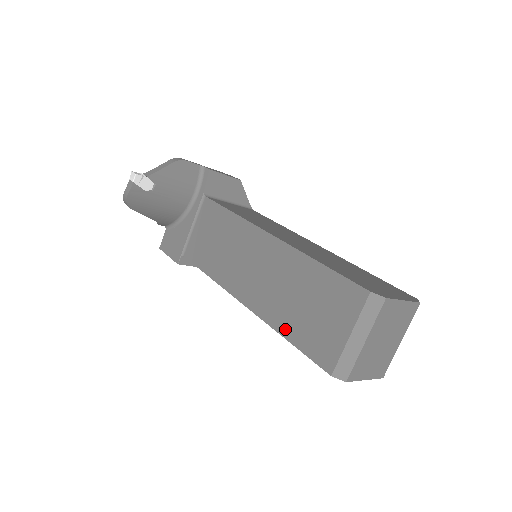
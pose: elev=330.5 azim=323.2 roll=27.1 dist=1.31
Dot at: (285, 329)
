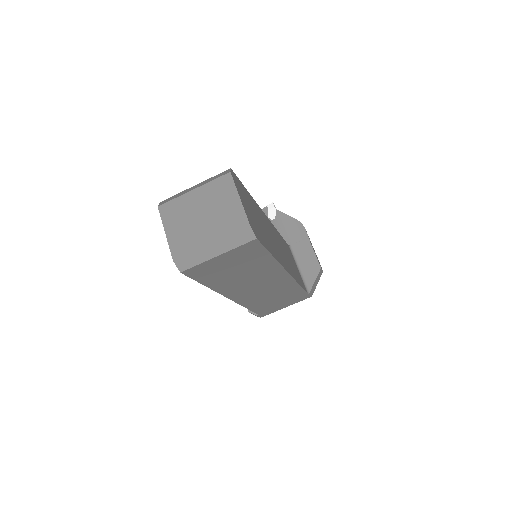
Dot at: occluded
